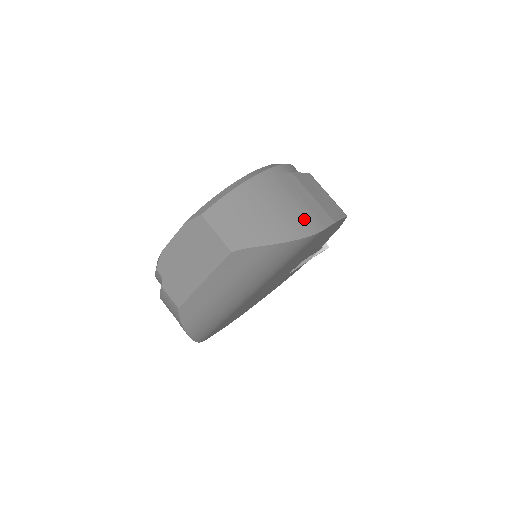
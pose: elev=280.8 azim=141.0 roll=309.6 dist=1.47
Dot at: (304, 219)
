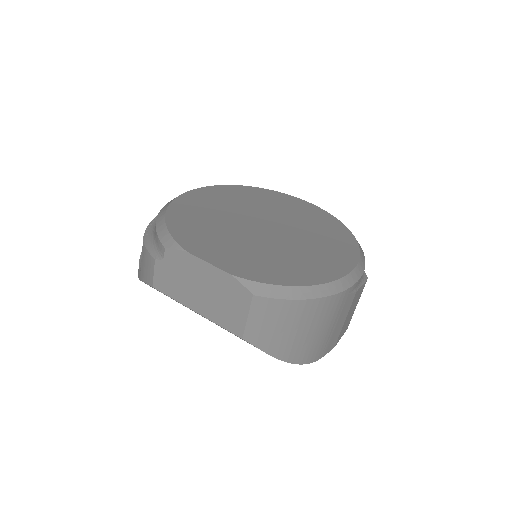
Dot at: (319, 348)
